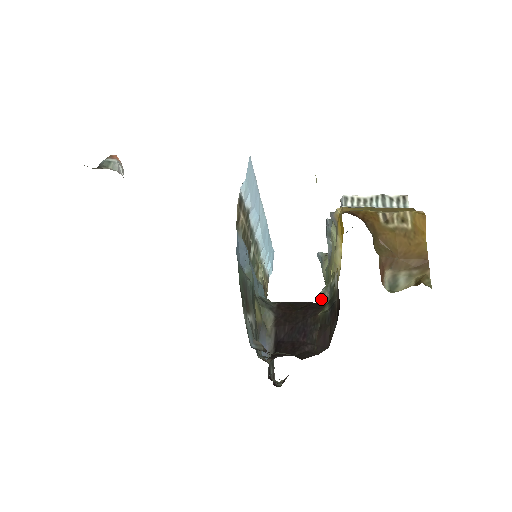
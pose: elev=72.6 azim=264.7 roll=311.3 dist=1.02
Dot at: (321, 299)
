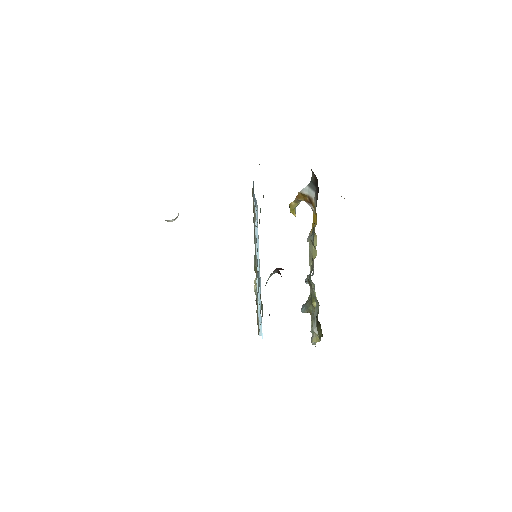
Dot at: occluded
